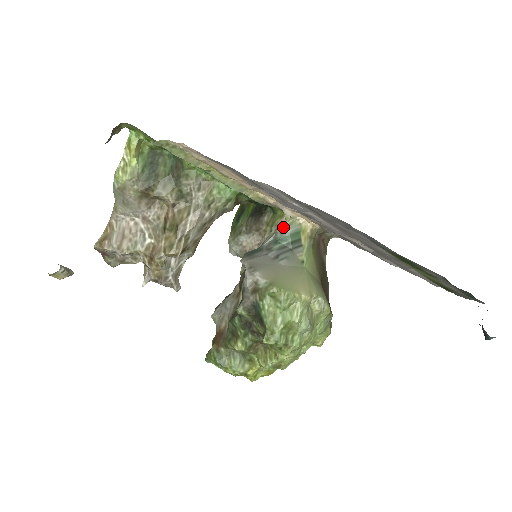
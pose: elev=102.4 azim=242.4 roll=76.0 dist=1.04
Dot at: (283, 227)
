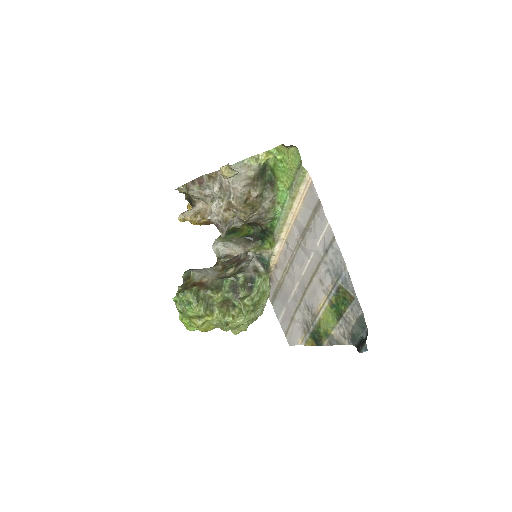
Dot at: (267, 255)
